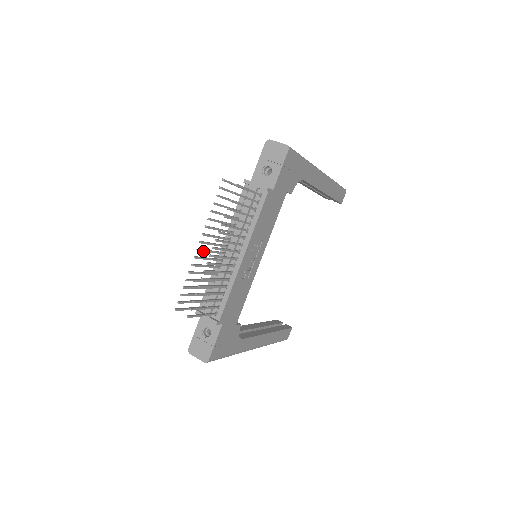
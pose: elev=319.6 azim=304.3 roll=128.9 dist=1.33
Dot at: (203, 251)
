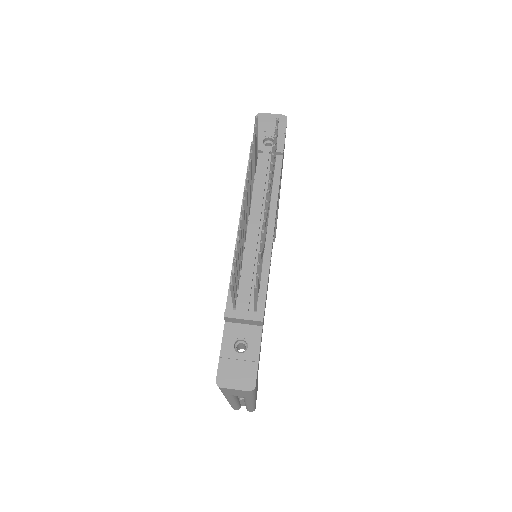
Dot at: (245, 206)
